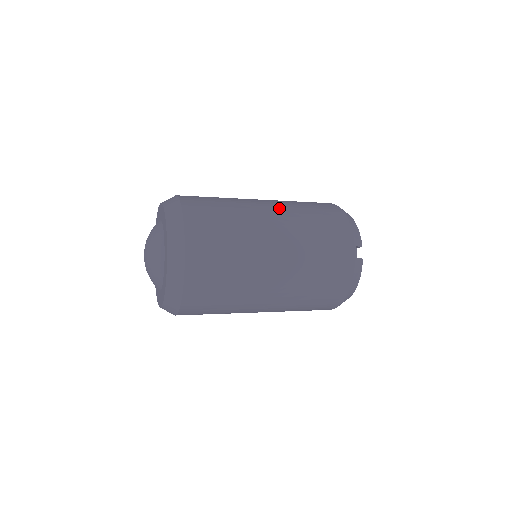
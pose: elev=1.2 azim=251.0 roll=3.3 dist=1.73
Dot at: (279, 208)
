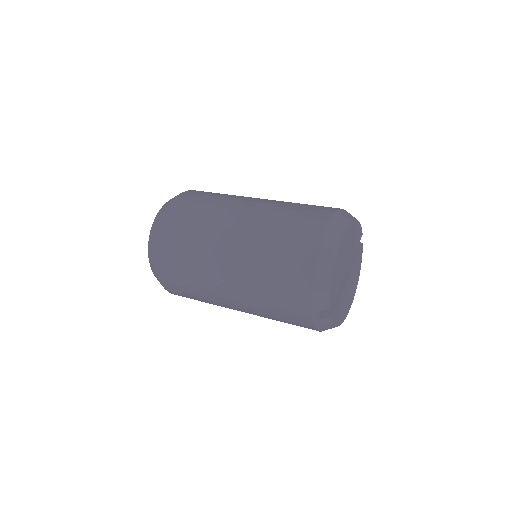
Dot at: (240, 251)
